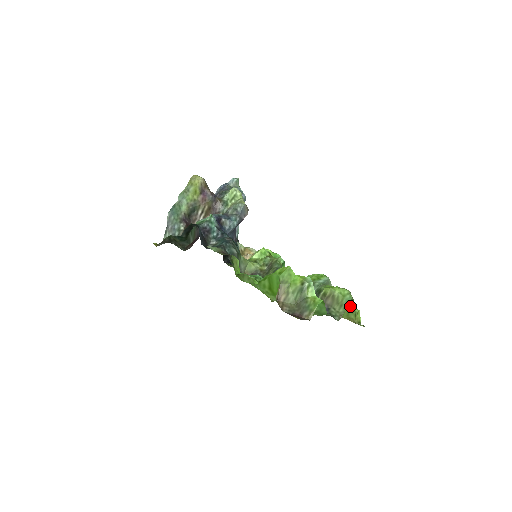
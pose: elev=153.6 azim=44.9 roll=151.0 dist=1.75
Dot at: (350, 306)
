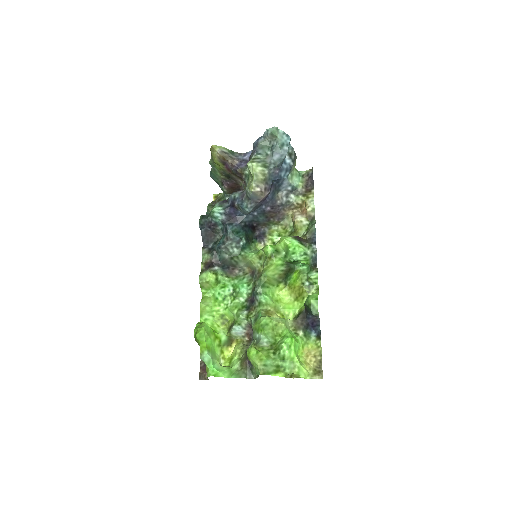
Dot at: (279, 368)
